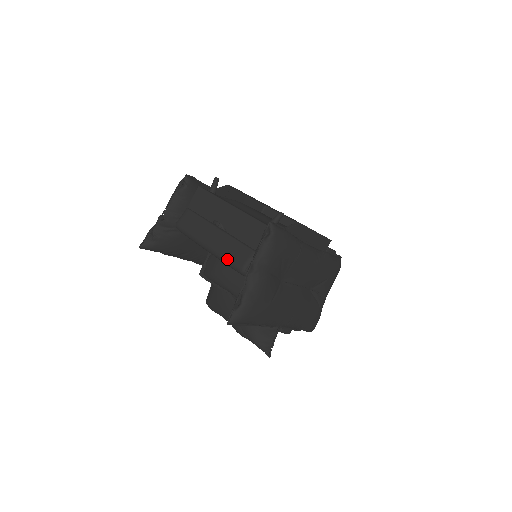
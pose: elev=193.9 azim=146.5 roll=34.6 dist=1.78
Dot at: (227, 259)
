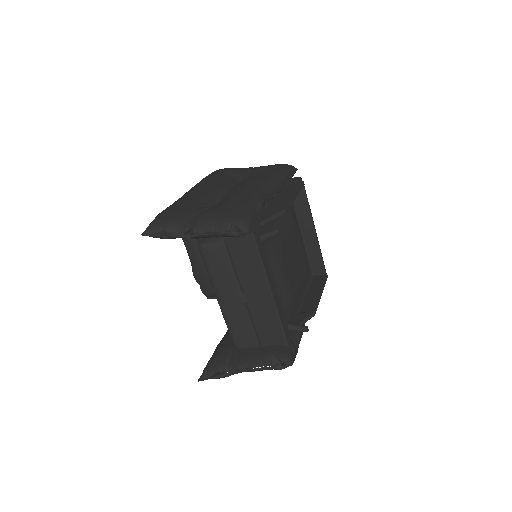
Dot at: (231, 330)
